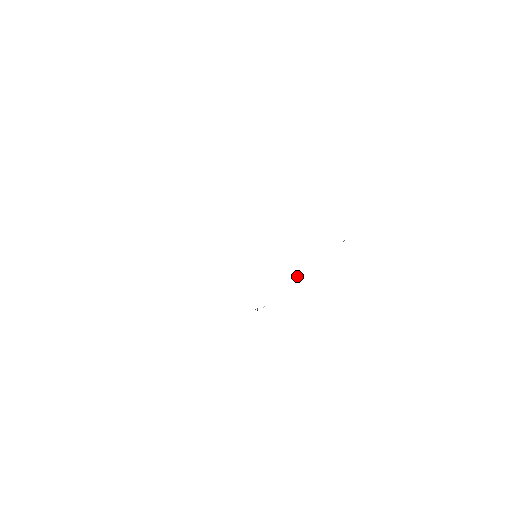
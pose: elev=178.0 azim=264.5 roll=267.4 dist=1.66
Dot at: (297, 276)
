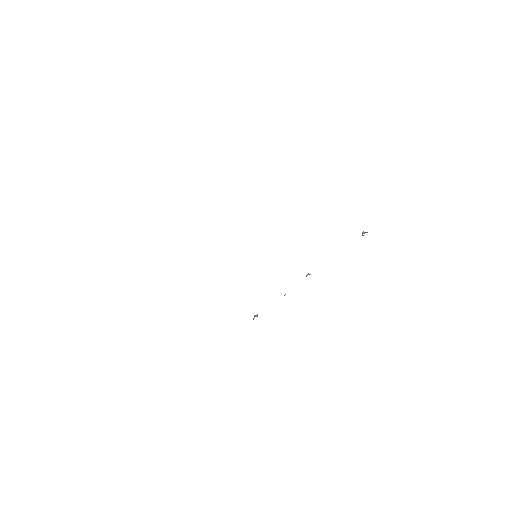
Dot at: occluded
